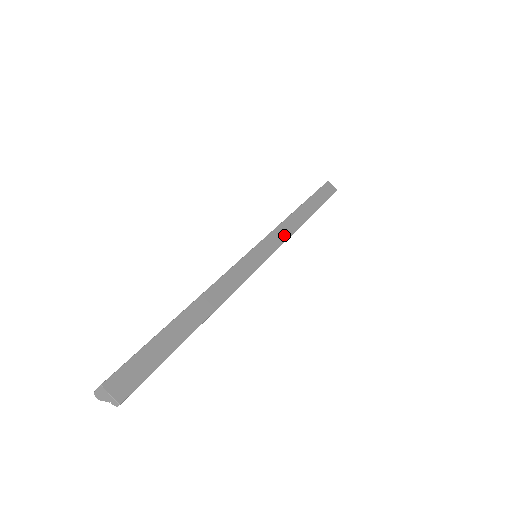
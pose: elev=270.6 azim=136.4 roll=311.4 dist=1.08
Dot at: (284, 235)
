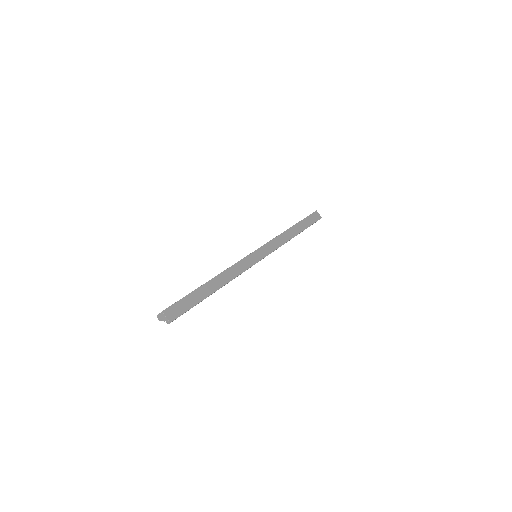
Dot at: (277, 245)
